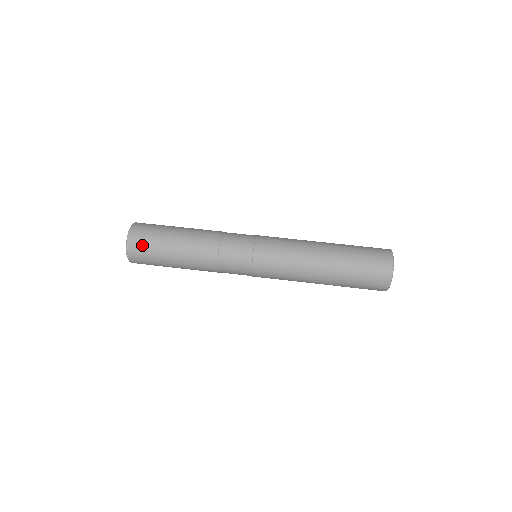
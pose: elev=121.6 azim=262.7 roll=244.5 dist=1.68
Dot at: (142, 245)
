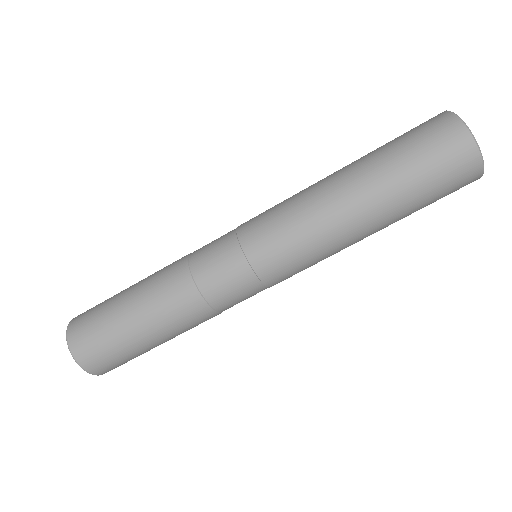
Dot at: (108, 362)
